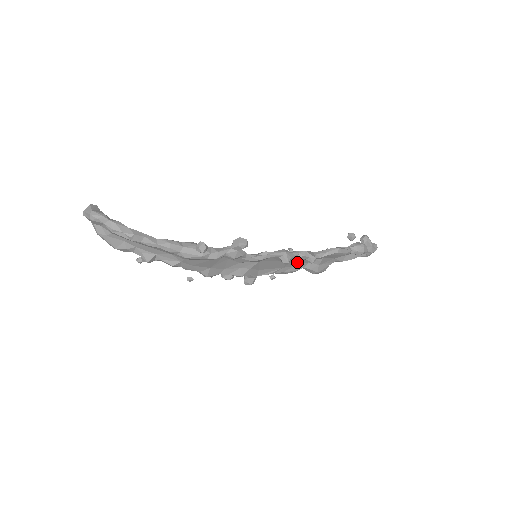
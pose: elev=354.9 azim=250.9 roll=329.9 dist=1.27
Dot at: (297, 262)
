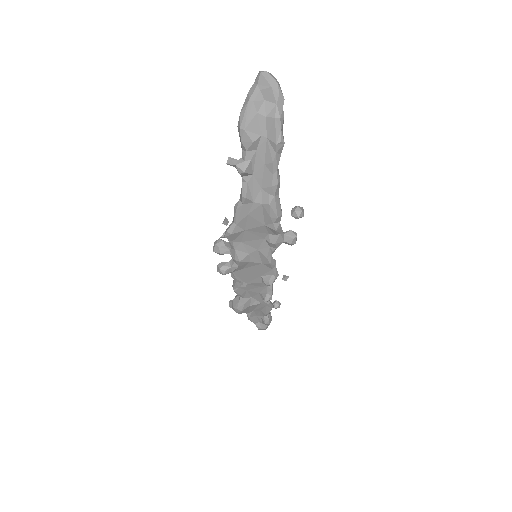
Dot at: (254, 289)
